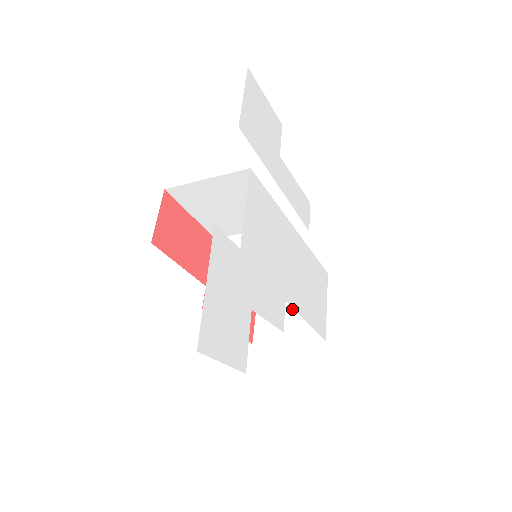
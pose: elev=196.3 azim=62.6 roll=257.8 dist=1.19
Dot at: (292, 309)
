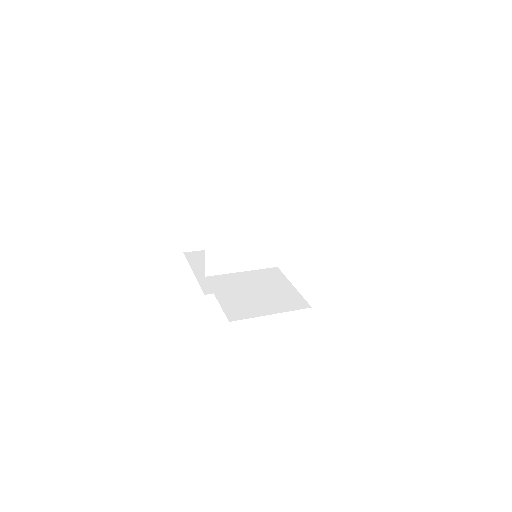
Dot at: (218, 222)
